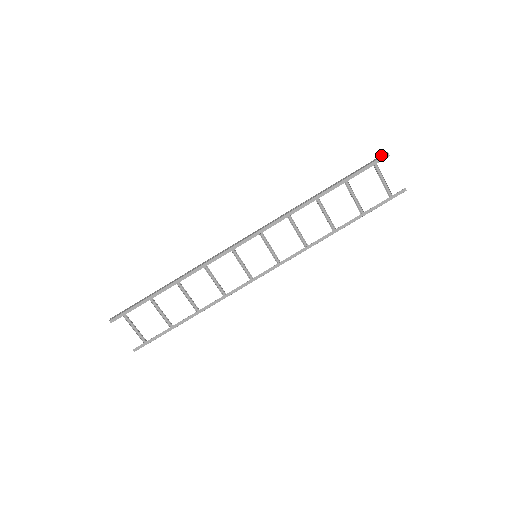
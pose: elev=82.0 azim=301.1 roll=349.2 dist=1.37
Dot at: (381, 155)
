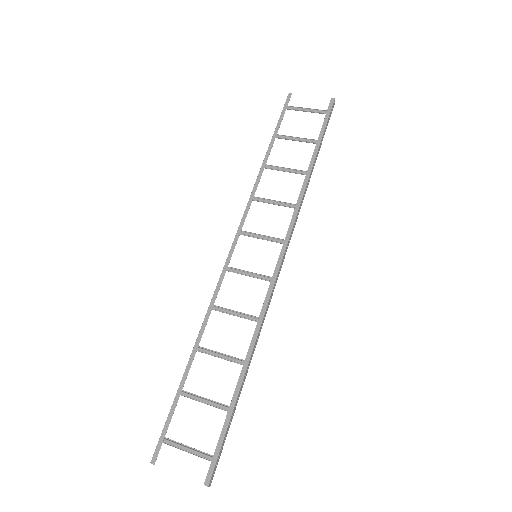
Dot at: occluded
